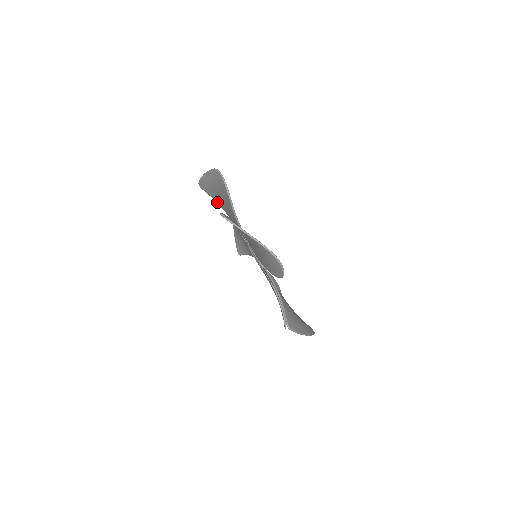
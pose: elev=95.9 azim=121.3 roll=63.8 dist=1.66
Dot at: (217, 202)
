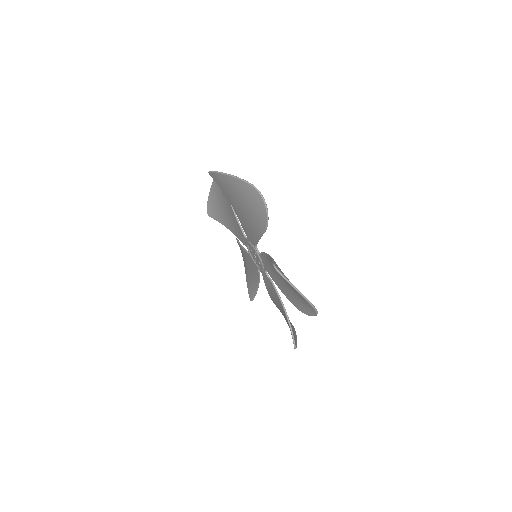
Dot at: (222, 223)
